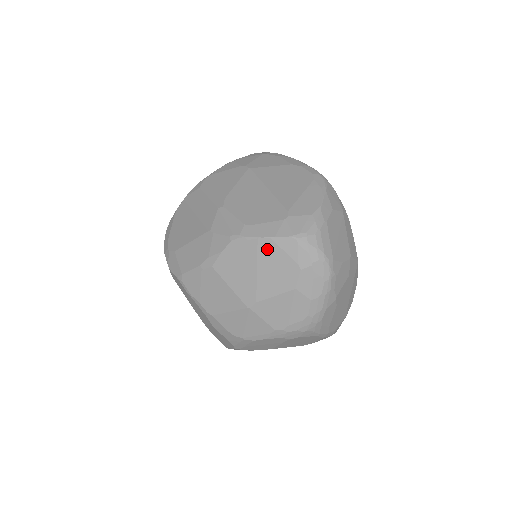
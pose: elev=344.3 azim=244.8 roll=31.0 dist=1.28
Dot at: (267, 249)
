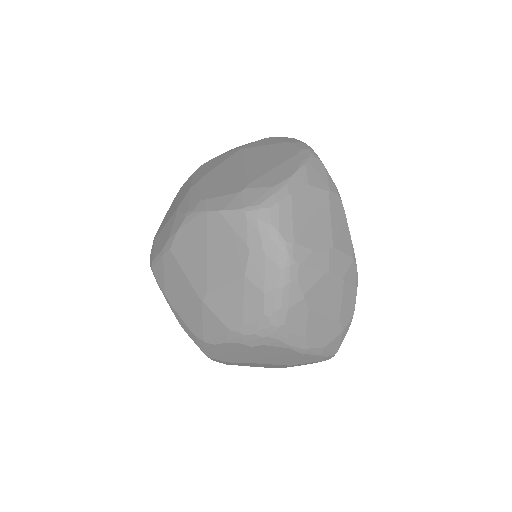
Dot at: (216, 225)
